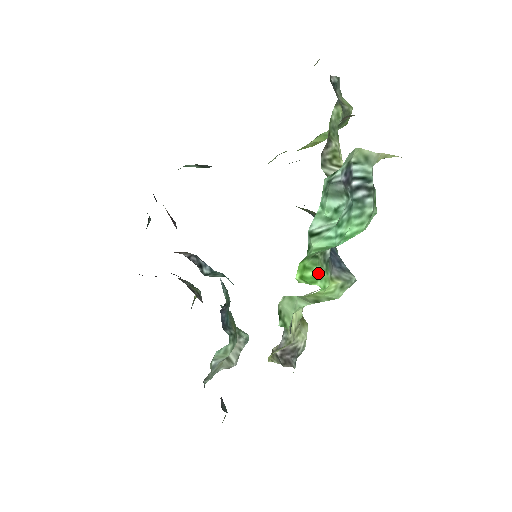
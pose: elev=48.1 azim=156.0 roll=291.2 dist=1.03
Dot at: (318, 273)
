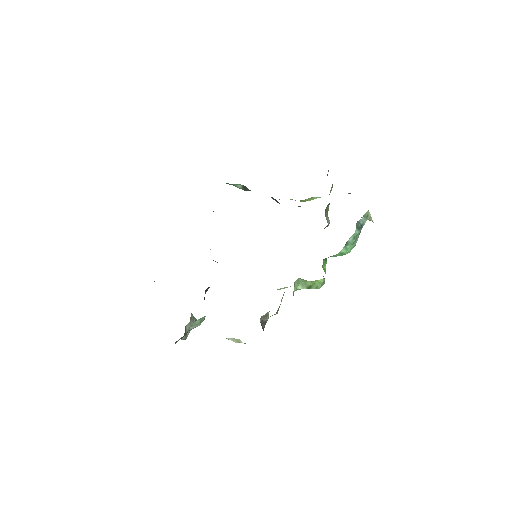
Dot at: occluded
